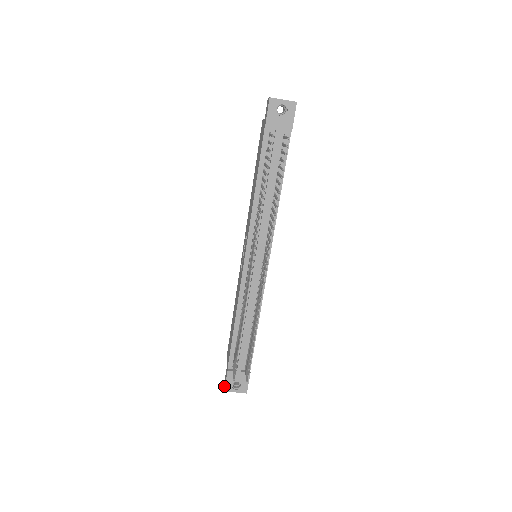
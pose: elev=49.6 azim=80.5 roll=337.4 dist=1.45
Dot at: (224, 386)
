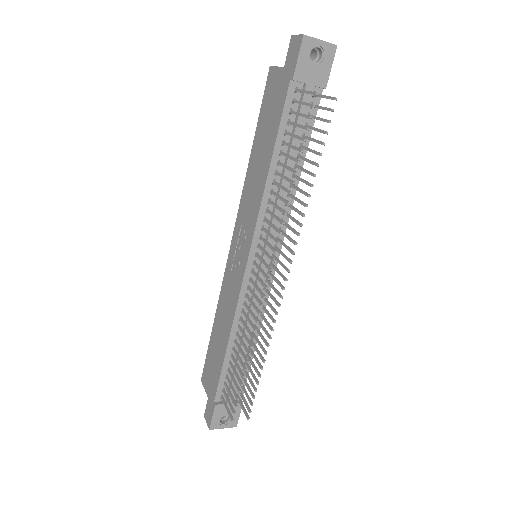
Dot at: (207, 422)
